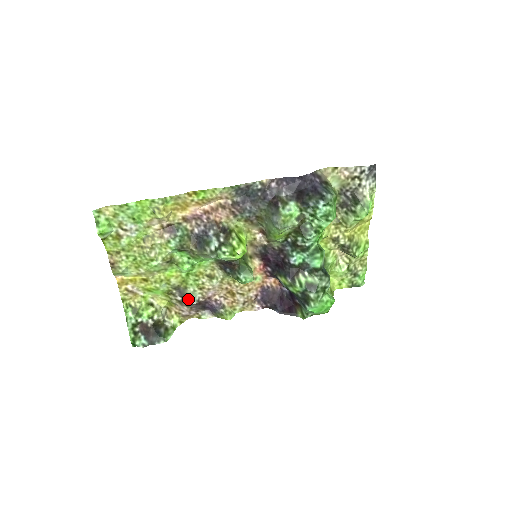
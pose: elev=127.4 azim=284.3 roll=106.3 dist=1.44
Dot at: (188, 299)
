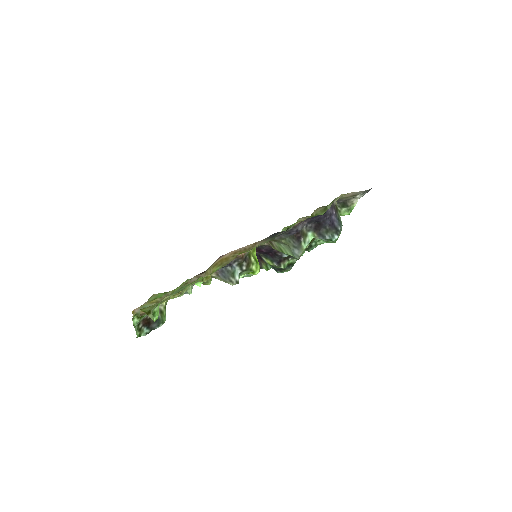
Dot at: (188, 293)
